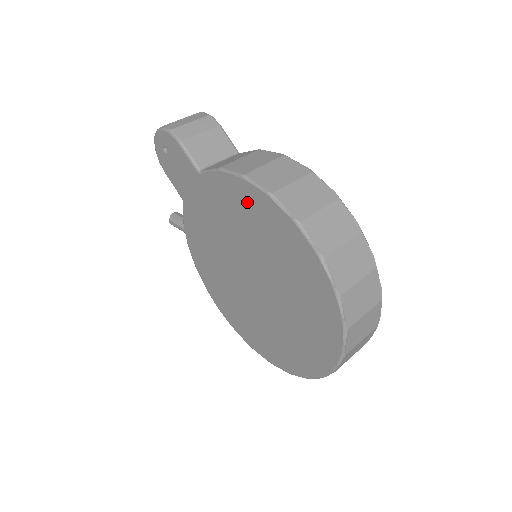
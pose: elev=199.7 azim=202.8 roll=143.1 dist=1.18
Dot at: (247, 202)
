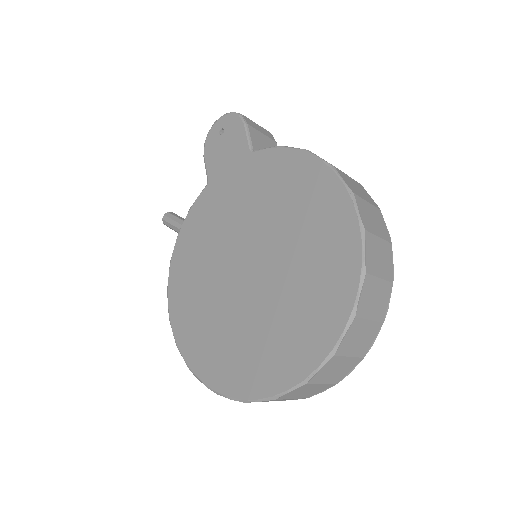
Dot at: (297, 175)
